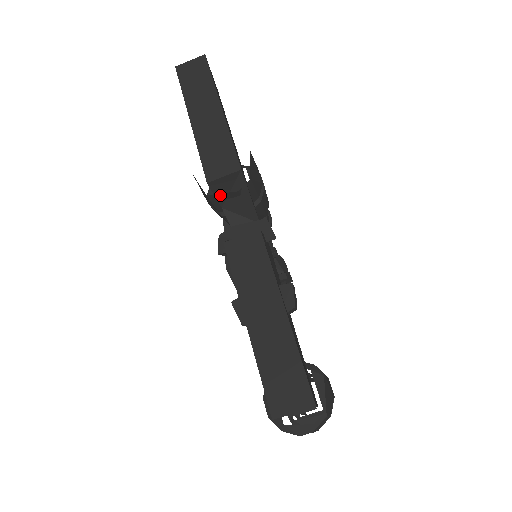
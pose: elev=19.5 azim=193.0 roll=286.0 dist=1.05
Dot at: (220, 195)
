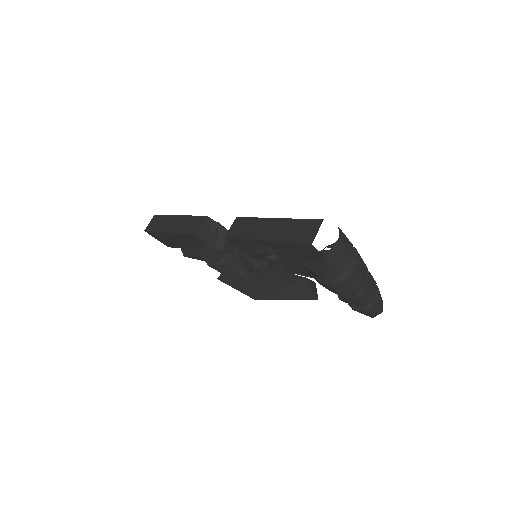
Dot at: (209, 241)
